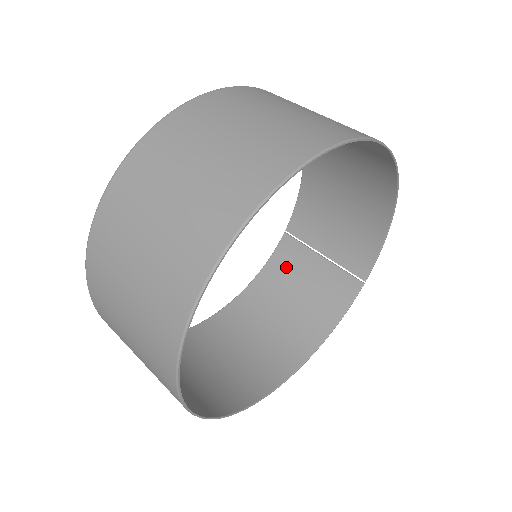
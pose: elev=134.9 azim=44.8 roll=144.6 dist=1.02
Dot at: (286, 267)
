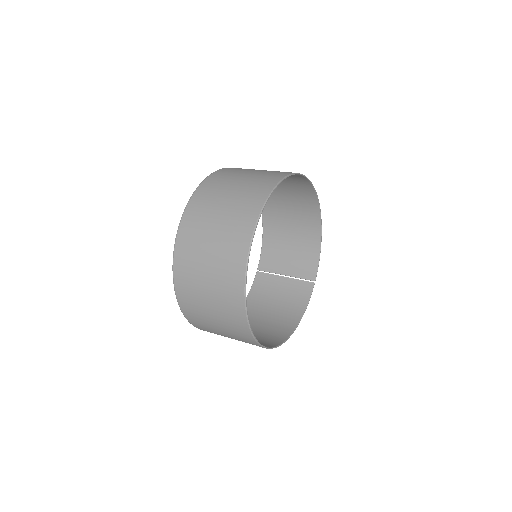
Dot at: (263, 290)
